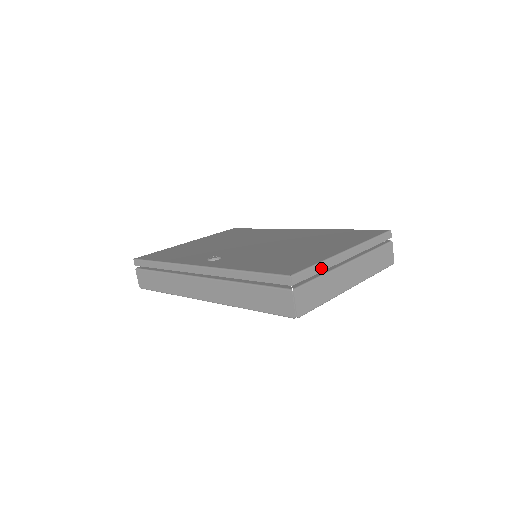
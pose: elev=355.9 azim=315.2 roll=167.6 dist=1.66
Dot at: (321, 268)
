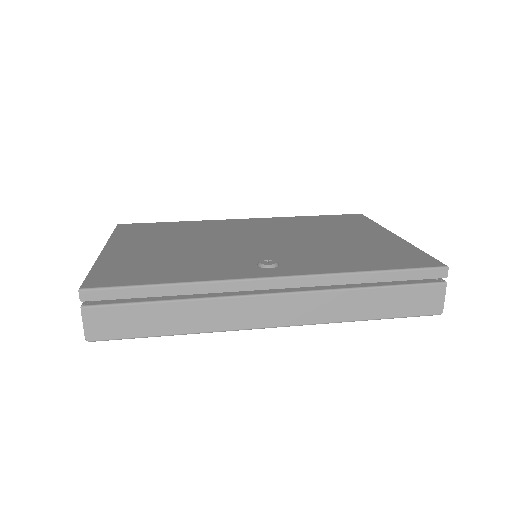
Dot at: occluded
